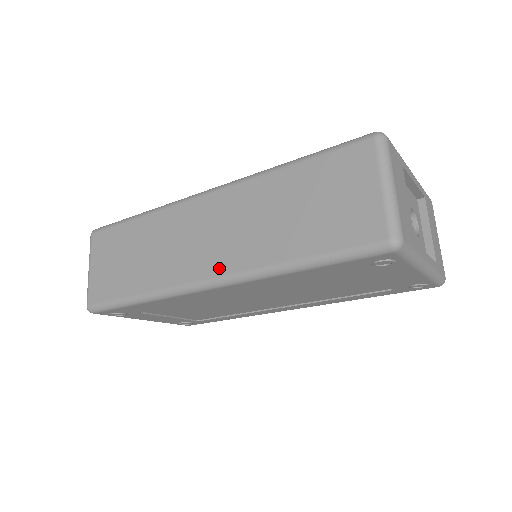
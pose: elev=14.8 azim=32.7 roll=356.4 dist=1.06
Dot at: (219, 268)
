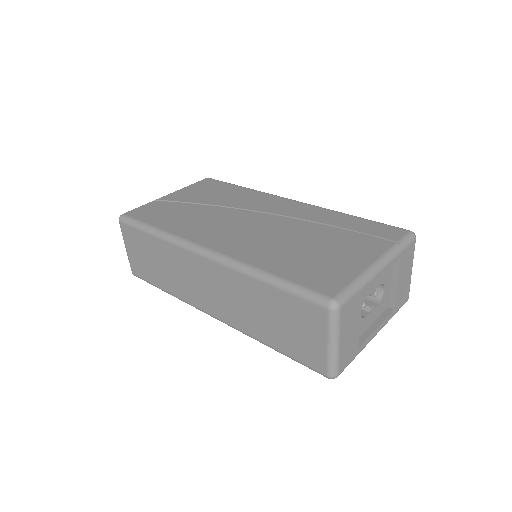
Dot at: (219, 315)
